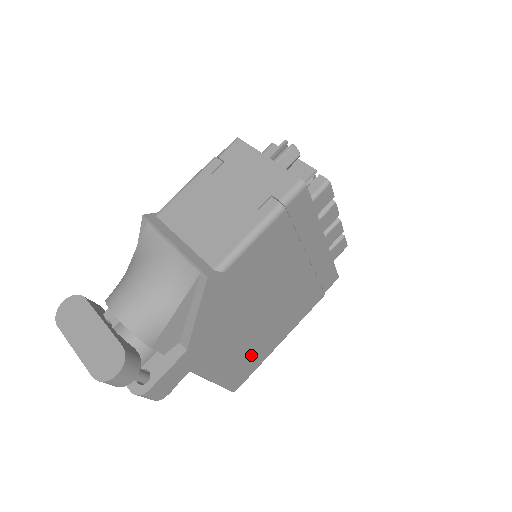
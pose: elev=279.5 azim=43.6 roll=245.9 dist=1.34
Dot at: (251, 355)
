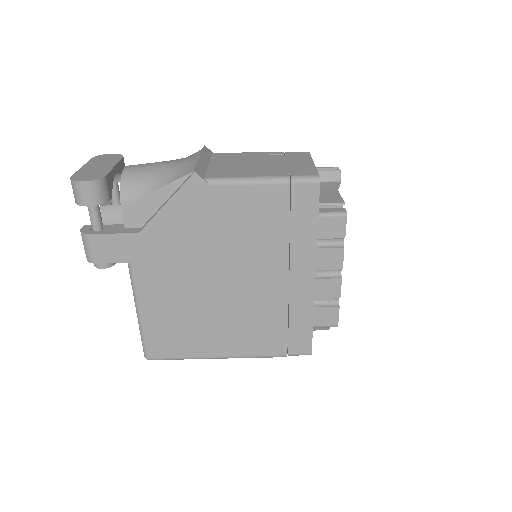
Dot at: (183, 329)
